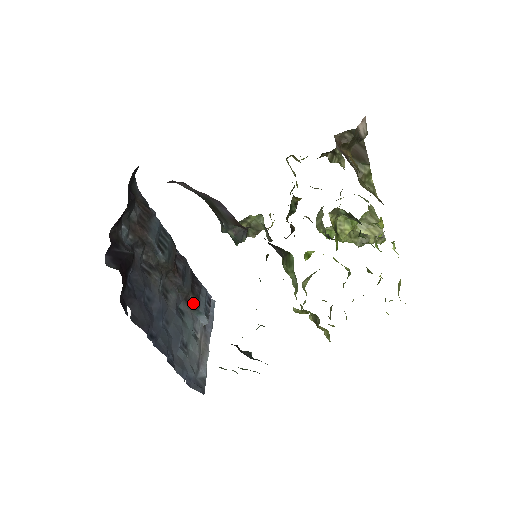
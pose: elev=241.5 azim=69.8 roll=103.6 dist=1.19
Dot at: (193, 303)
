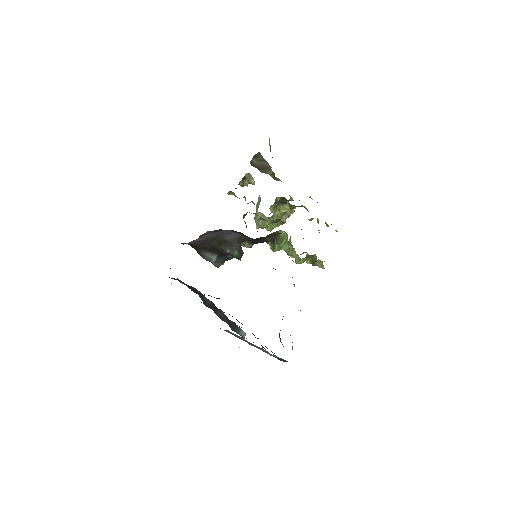
Dot at: (234, 324)
